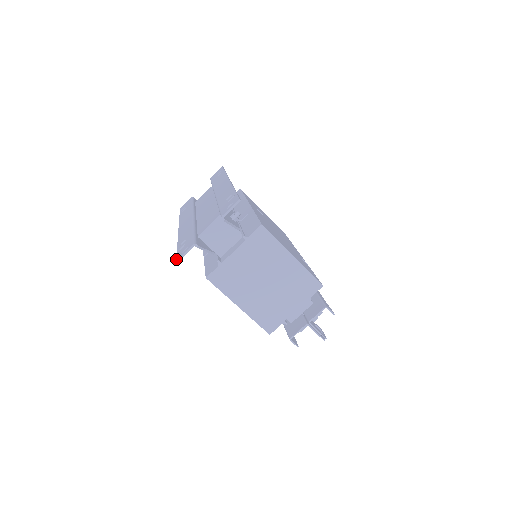
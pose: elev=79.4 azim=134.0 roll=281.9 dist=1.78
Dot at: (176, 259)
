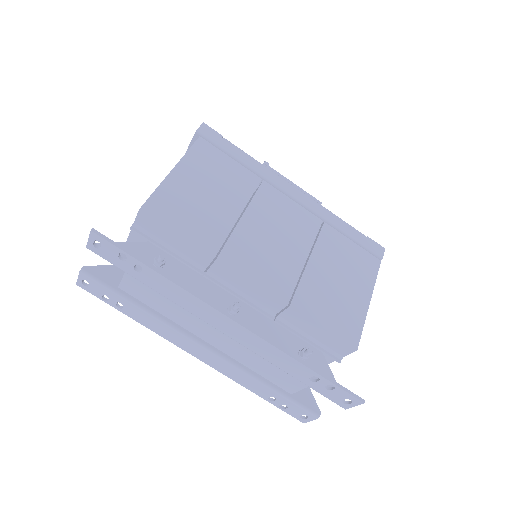
Dot at: occluded
